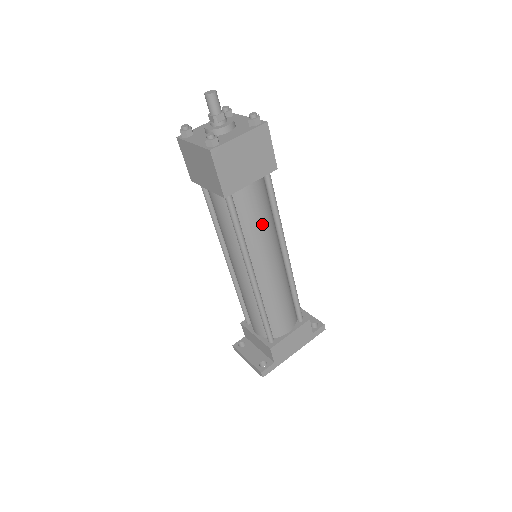
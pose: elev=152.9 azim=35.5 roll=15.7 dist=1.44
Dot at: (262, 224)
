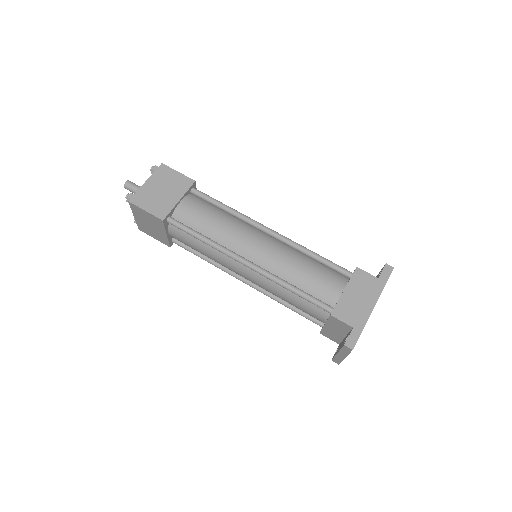
Dot at: (217, 221)
